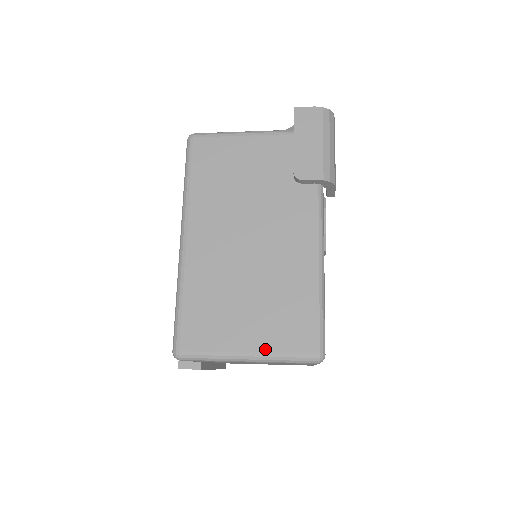
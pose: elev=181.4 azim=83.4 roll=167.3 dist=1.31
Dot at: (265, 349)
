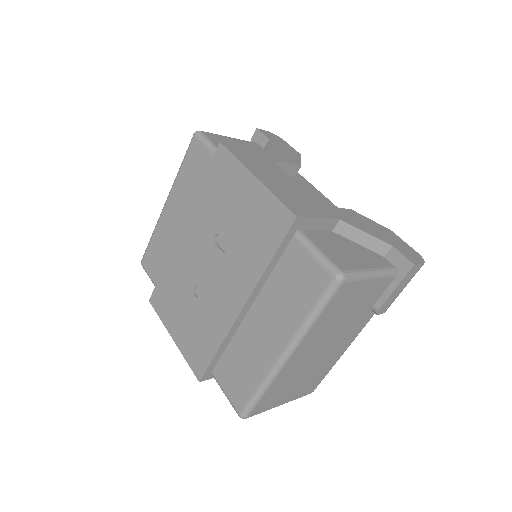
Dot at: (292, 399)
